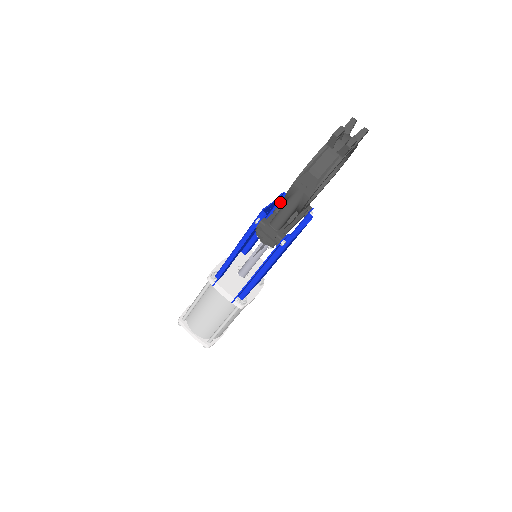
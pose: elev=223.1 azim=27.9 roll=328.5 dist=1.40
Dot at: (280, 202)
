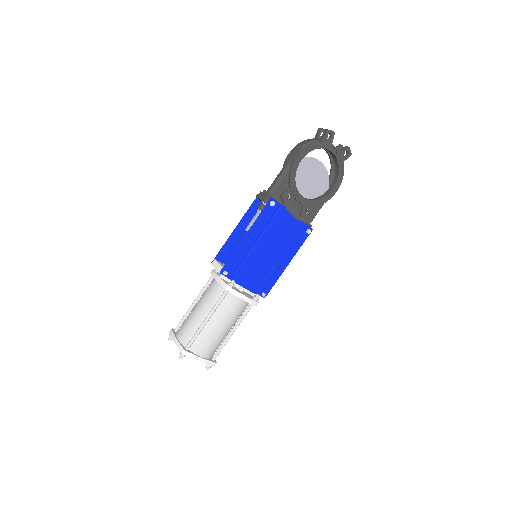
Dot at: occluded
